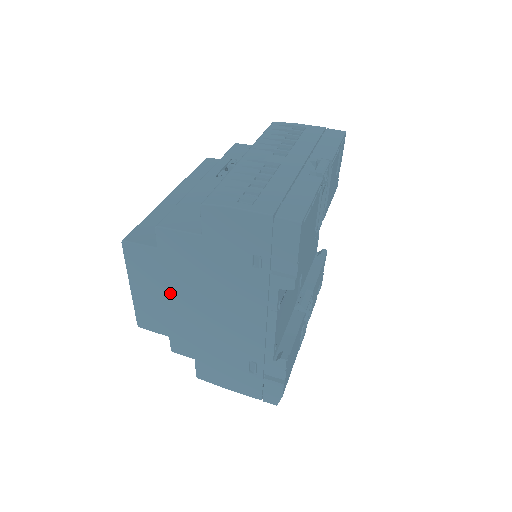
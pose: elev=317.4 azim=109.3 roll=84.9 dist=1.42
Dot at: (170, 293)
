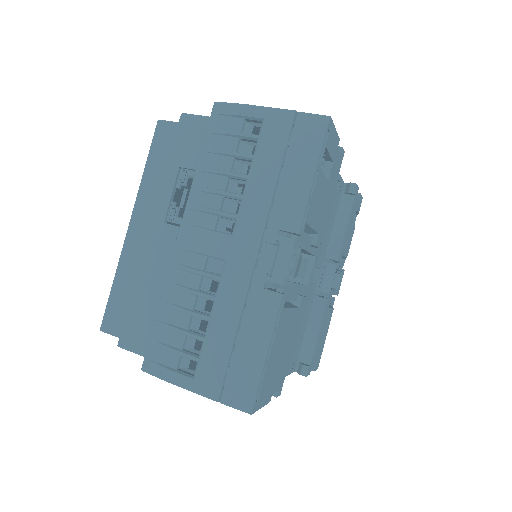
Dot at: occluded
